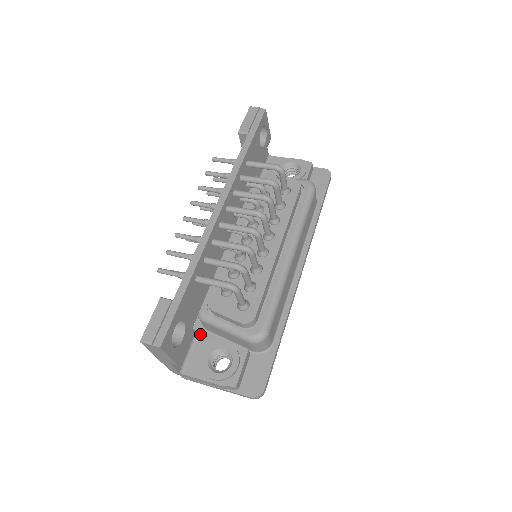
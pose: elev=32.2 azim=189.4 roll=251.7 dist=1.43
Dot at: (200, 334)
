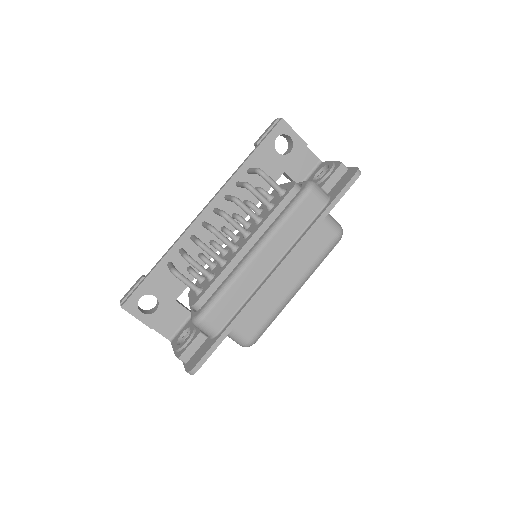
Dot at: occluded
